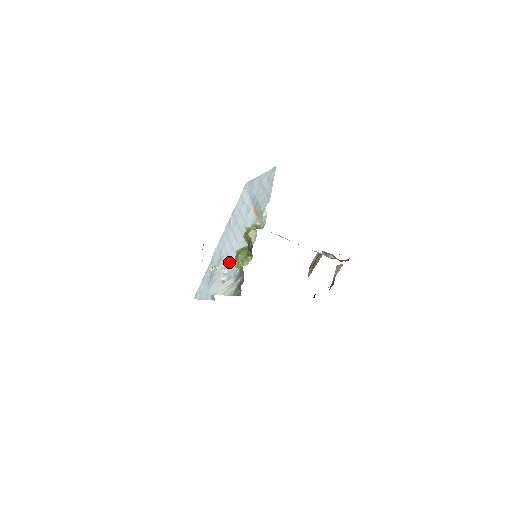
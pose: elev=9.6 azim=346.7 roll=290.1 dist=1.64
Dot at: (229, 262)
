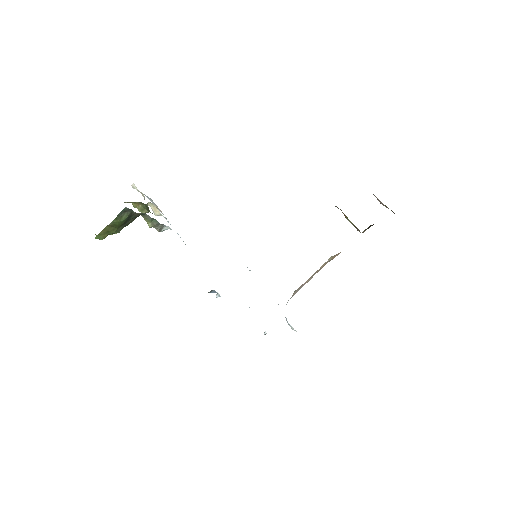
Dot at: occluded
